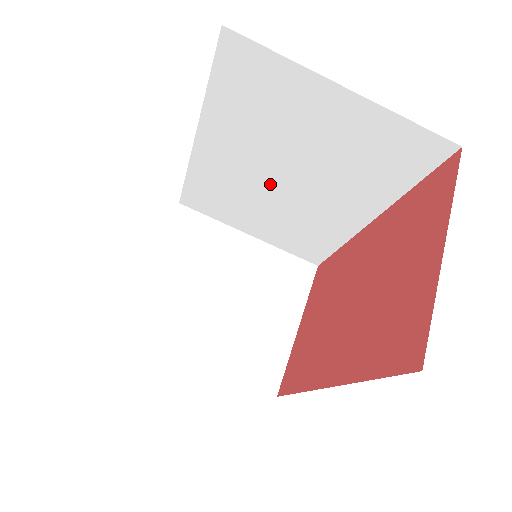
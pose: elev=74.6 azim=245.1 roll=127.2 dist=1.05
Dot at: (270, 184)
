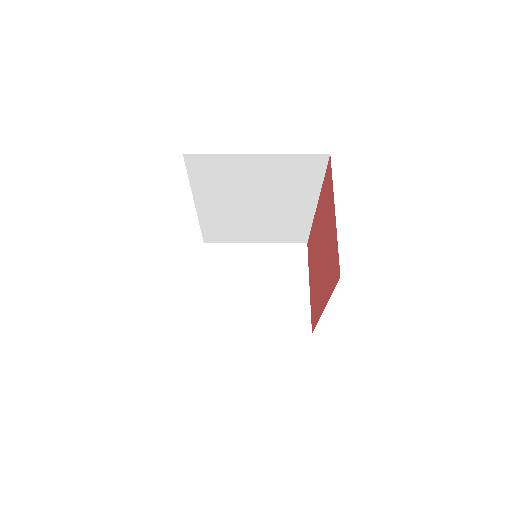
Dot at: (249, 211)
